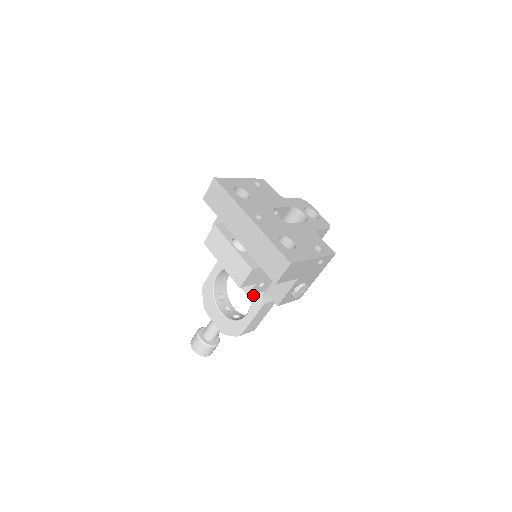
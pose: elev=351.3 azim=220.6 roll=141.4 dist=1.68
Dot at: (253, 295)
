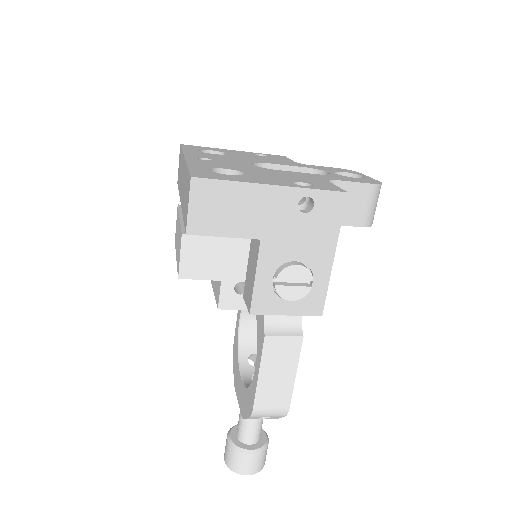
Dot at: (258, 327)
